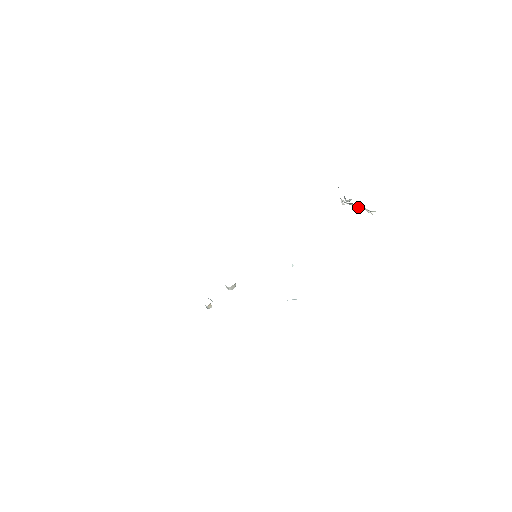
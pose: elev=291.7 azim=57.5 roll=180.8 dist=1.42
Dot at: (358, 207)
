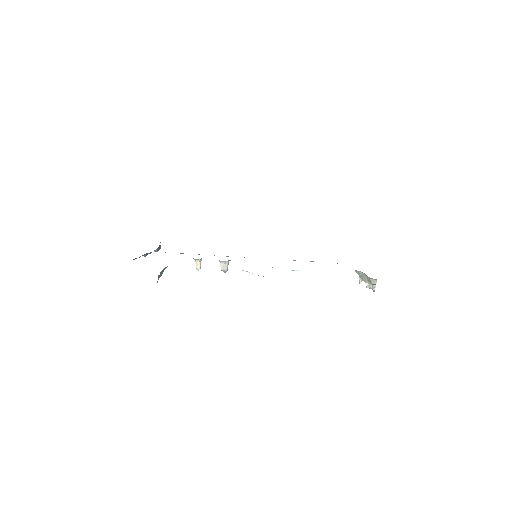
Dot at: (366, 280)
